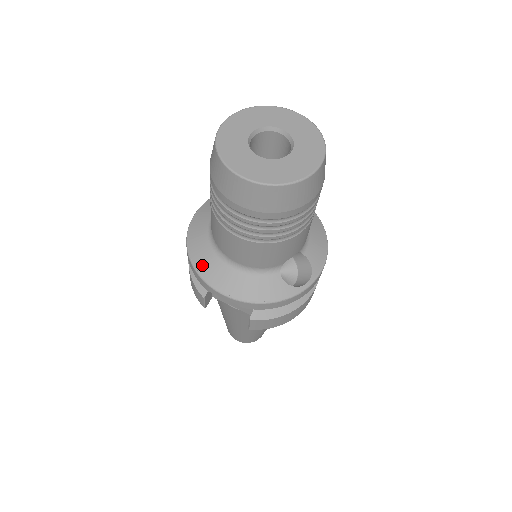
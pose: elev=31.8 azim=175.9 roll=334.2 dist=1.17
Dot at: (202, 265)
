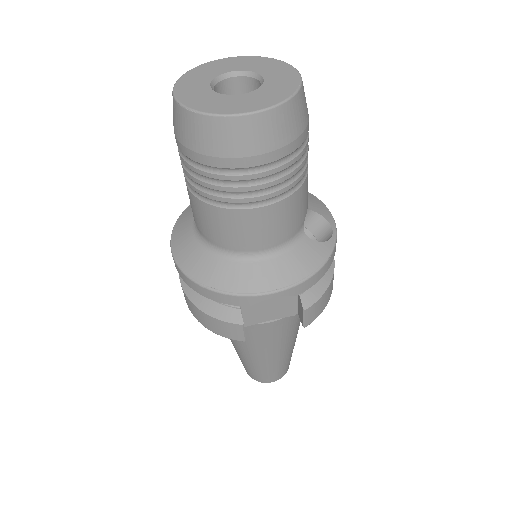
Dot at: (226, 282)
